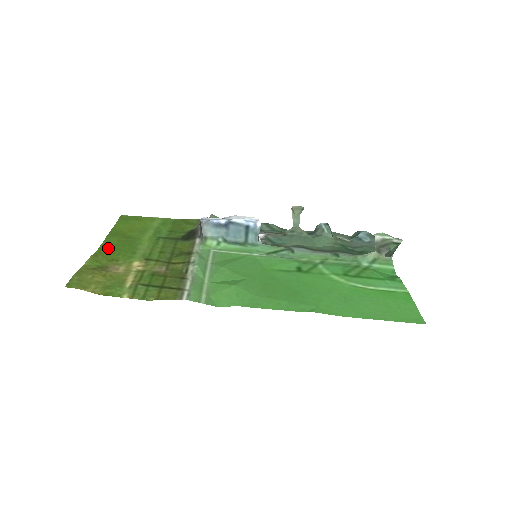
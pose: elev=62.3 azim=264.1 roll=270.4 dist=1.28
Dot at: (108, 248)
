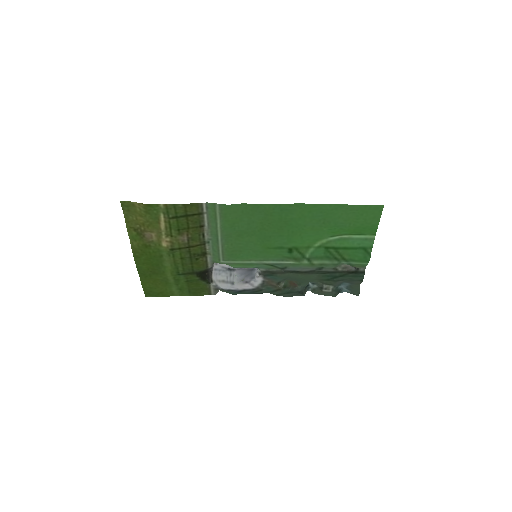
Dot at: (141, 258)
